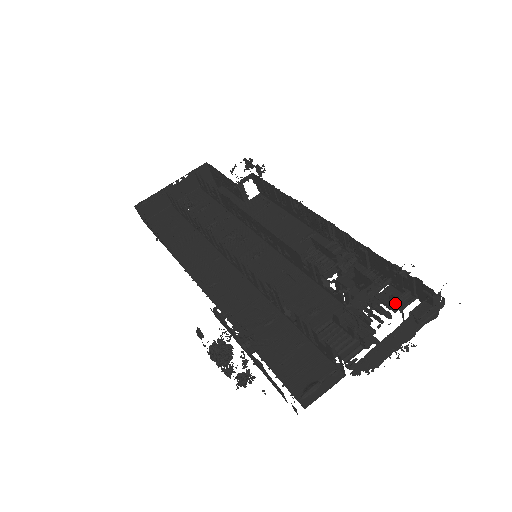
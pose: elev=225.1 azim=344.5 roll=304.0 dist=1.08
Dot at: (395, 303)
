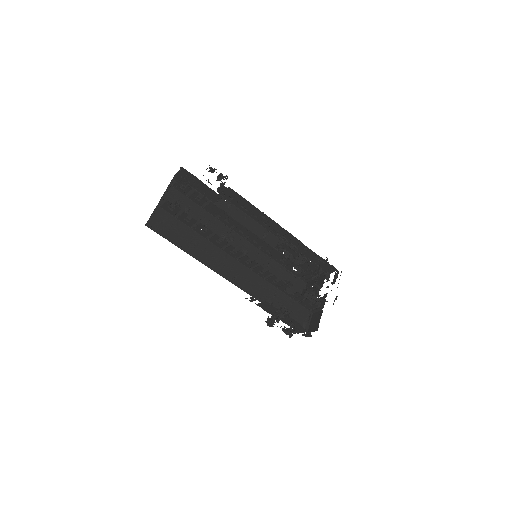
Dot at: (320, 275)
